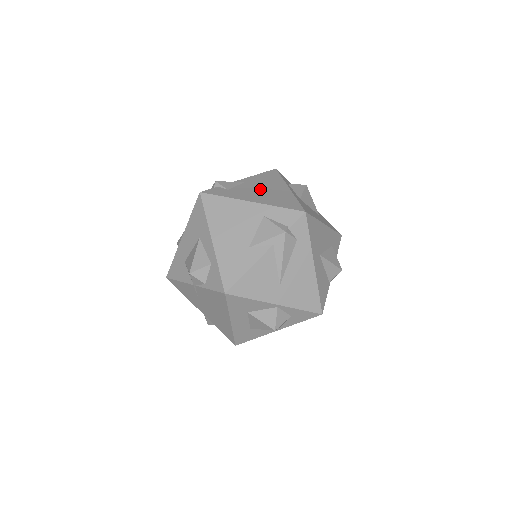
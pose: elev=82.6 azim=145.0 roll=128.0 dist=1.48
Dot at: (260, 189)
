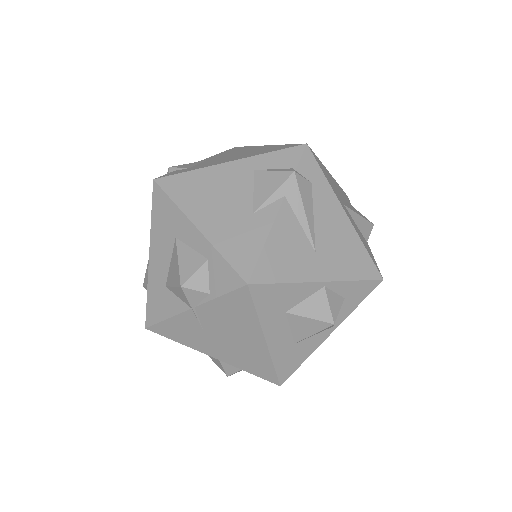
Dot at: (231, 155)
